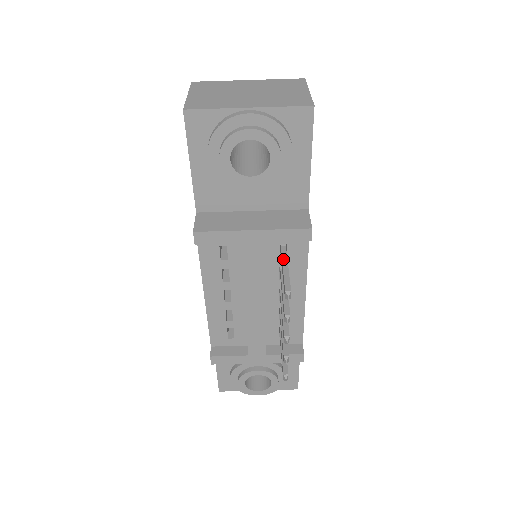
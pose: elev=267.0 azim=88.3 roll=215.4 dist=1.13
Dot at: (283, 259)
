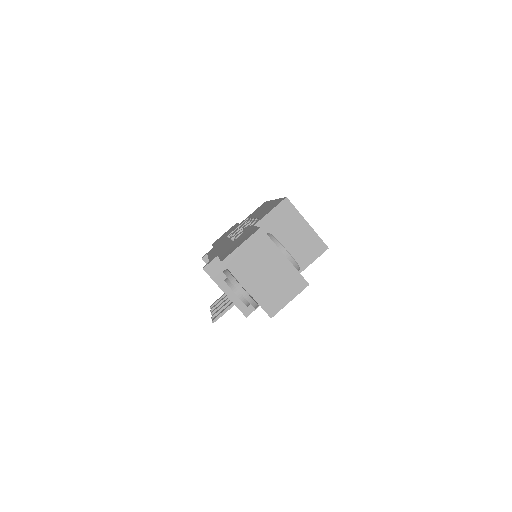
Dot at: (233, 304)
